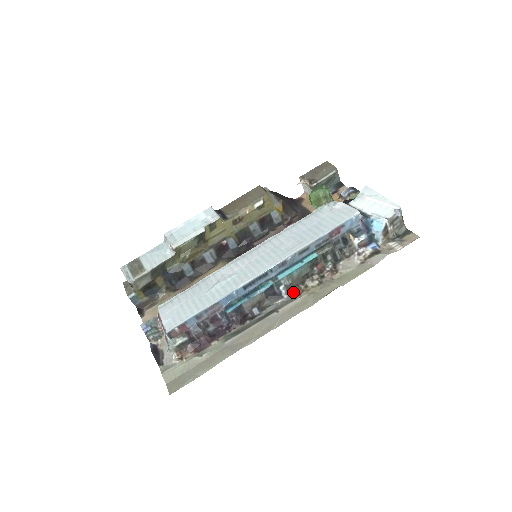
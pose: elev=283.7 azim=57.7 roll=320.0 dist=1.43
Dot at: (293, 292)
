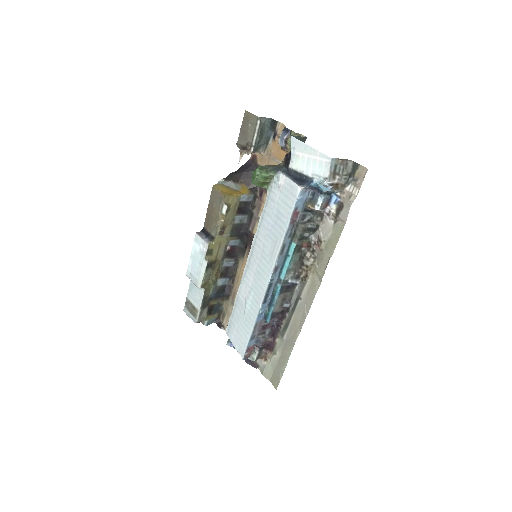
Dot at: (301, 276)
